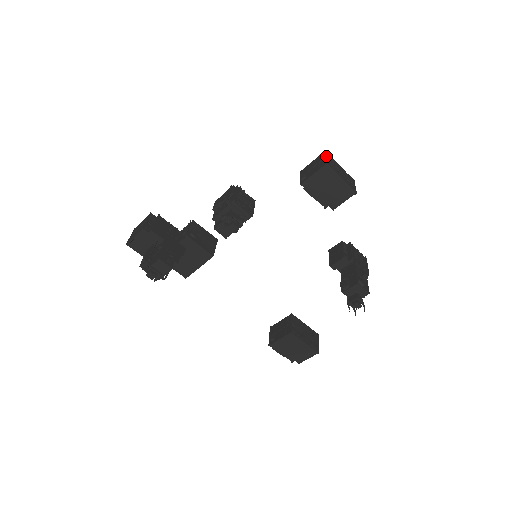
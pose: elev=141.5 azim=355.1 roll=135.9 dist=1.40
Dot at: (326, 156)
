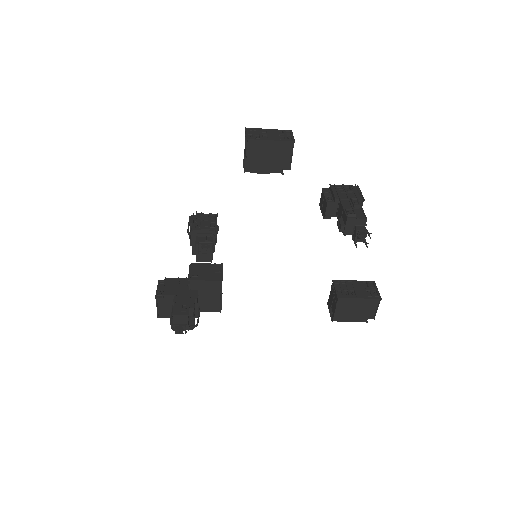
Dot at: (246, 133)
